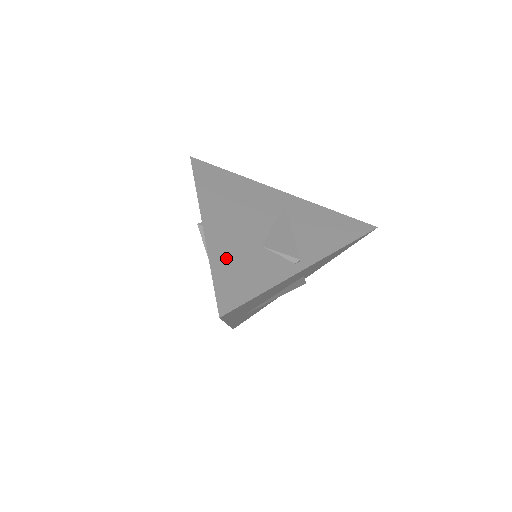
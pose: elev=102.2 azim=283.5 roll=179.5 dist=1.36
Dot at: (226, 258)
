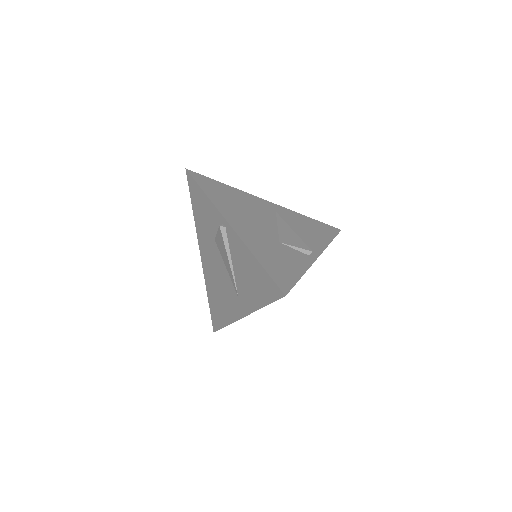
Dot at: (262, 251)
